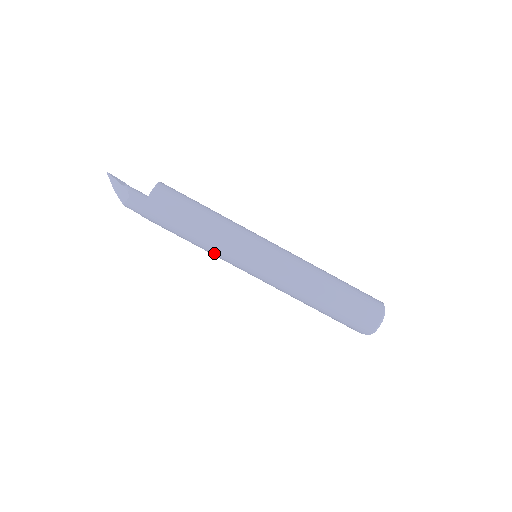
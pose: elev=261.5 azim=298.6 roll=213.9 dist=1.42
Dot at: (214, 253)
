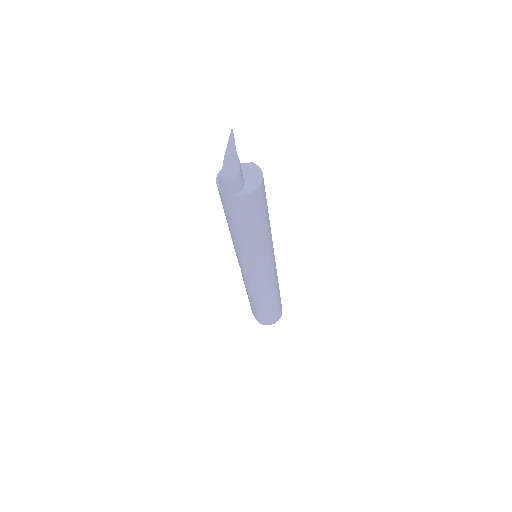
Dot at: (239, 248)
